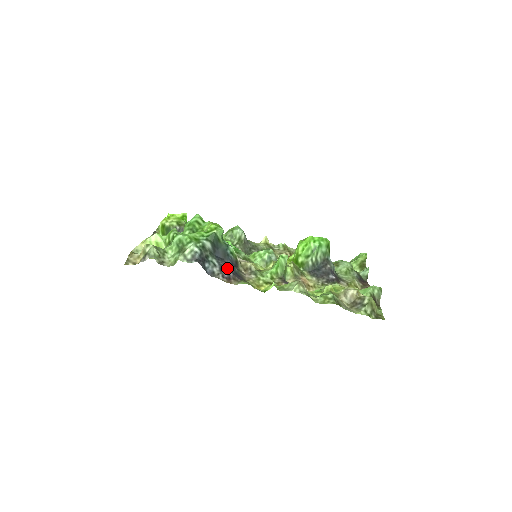
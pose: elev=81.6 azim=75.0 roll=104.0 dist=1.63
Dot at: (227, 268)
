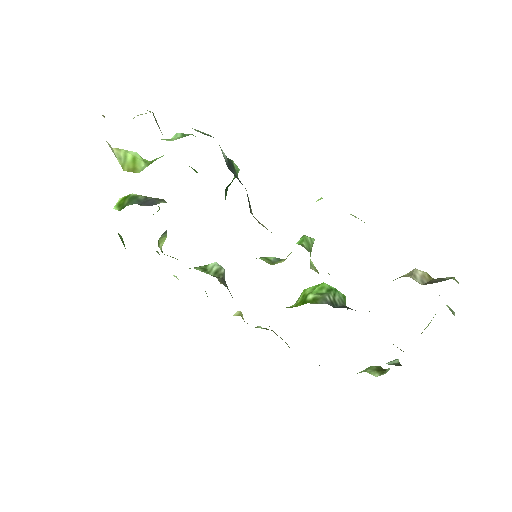
Dot at: occluded
